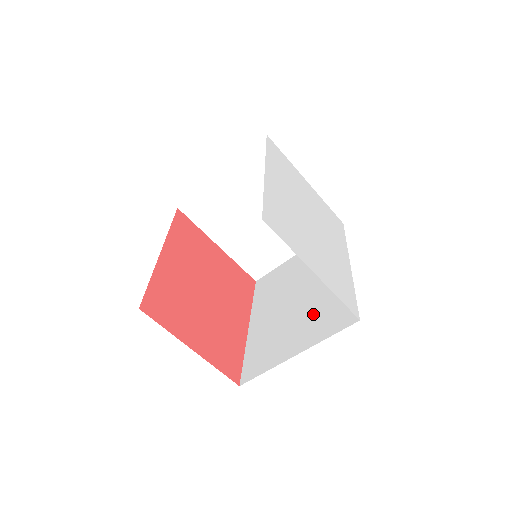
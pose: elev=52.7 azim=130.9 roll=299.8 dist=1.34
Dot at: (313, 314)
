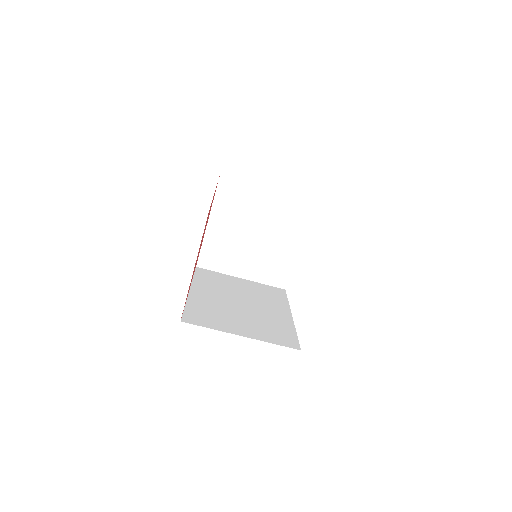
Dot at: (259, 322)
